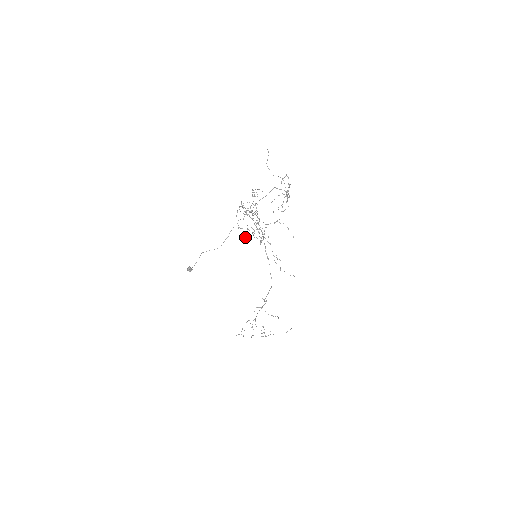
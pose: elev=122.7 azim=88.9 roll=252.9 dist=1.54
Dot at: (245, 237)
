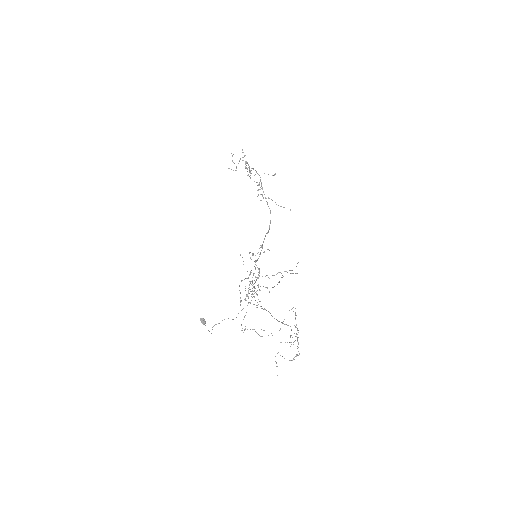
Dot at: (243, 264)
